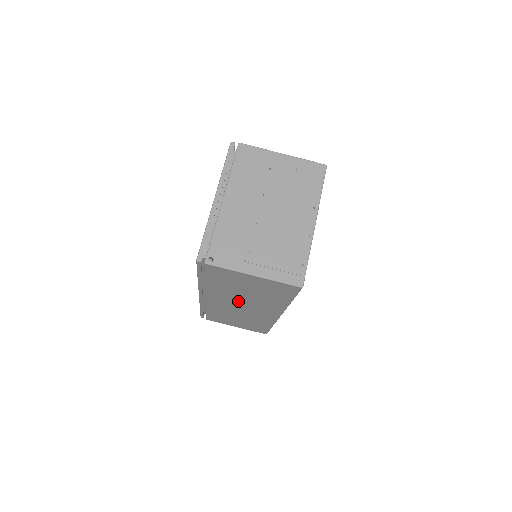
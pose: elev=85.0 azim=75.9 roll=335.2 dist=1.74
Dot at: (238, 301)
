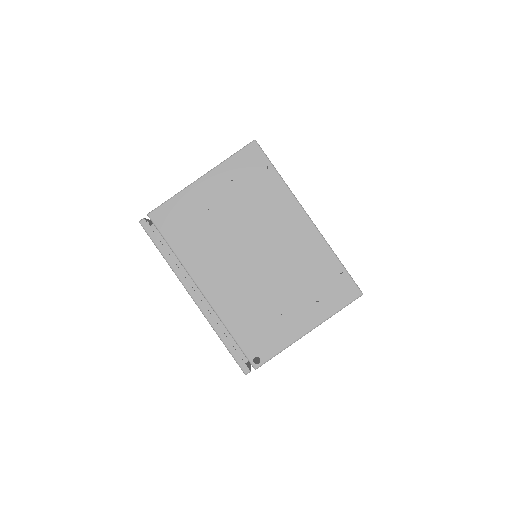
Dot at: occluded
